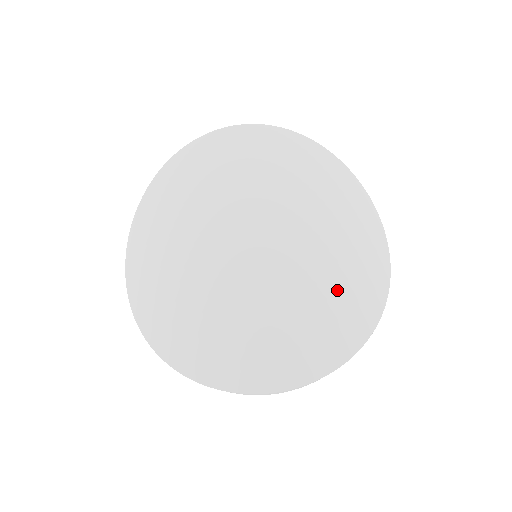
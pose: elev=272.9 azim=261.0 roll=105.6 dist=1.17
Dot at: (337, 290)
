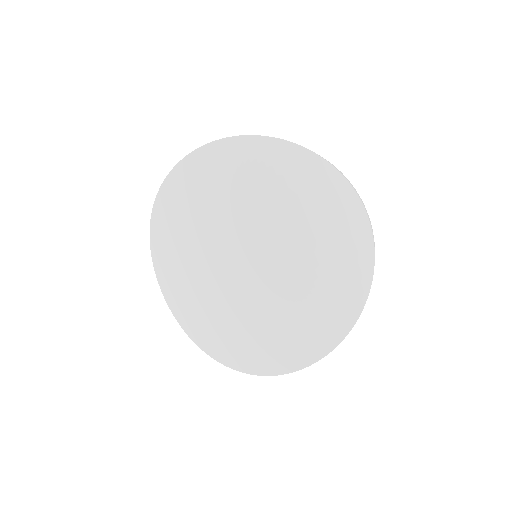
Dot at: (326, 283)
